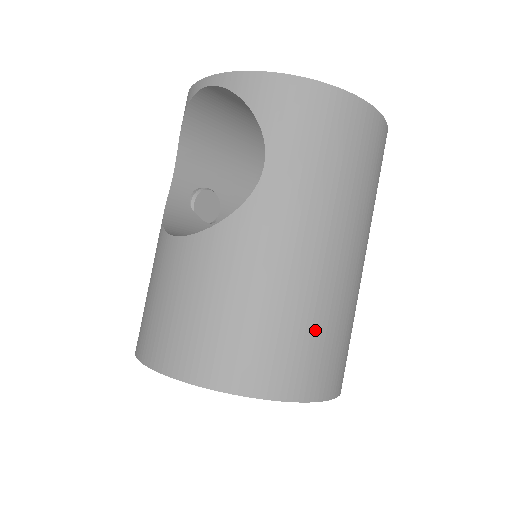
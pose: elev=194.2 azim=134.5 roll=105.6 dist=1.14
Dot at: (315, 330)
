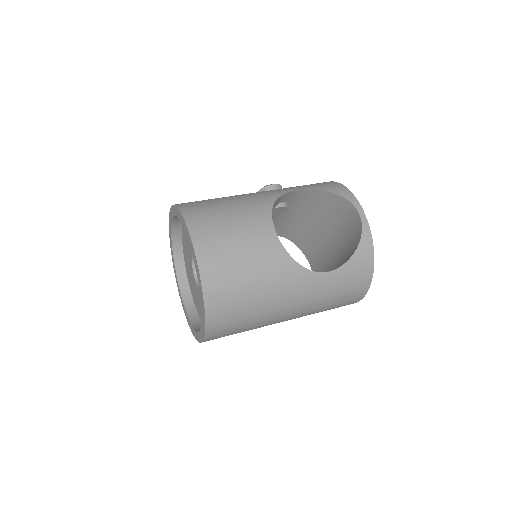
Dot at: (245, 326)
